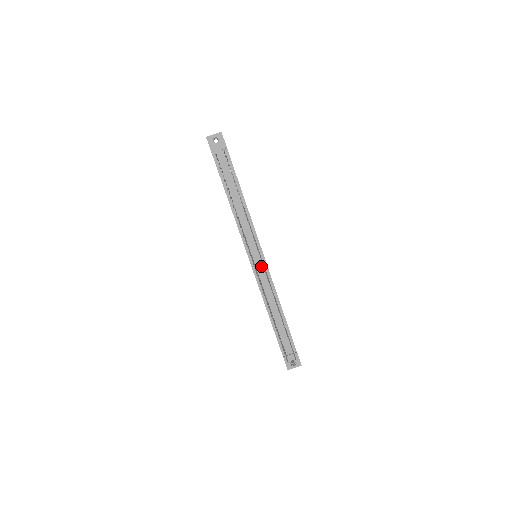
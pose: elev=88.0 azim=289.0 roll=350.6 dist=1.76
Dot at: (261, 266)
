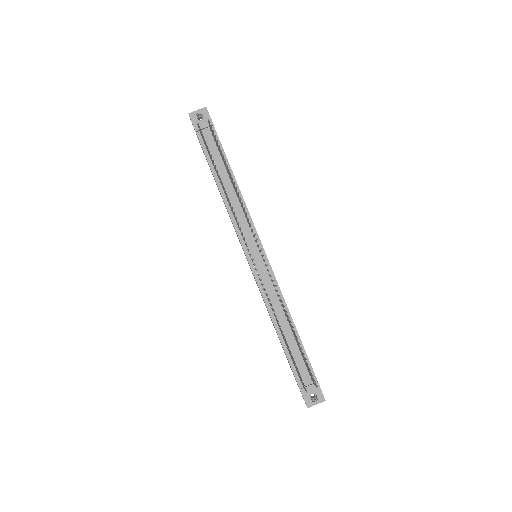
Dot at: (263, 267)
